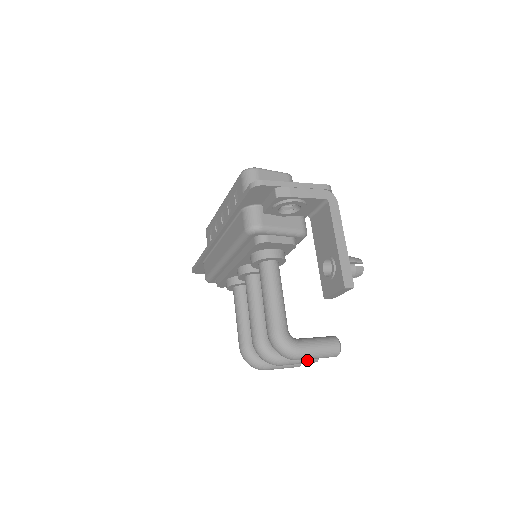
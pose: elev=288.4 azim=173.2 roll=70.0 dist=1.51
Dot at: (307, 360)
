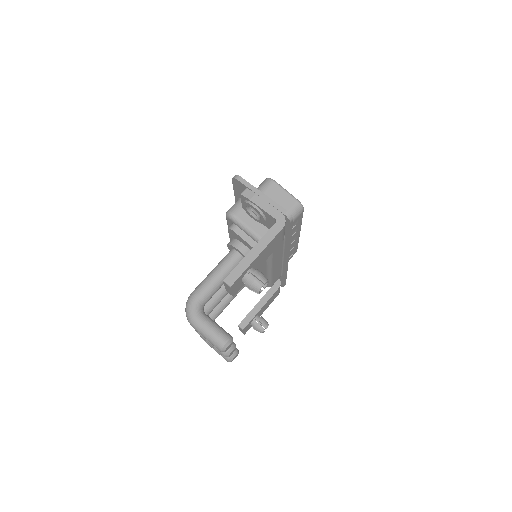
Dot at: occluded
